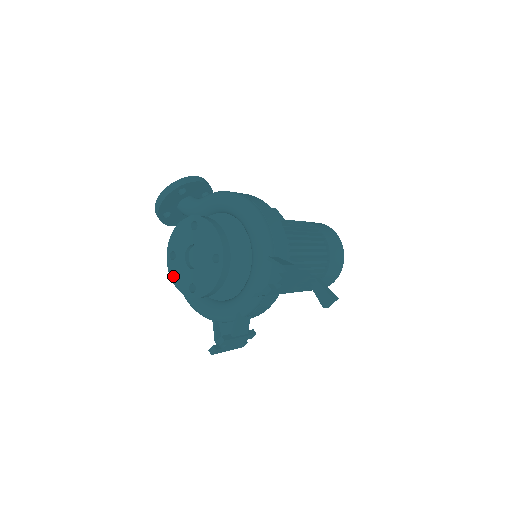
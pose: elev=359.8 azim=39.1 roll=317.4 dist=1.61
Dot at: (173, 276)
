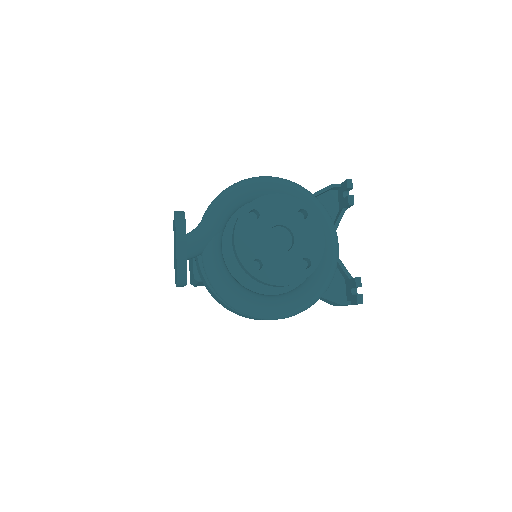
Dot at: (276, 280)
